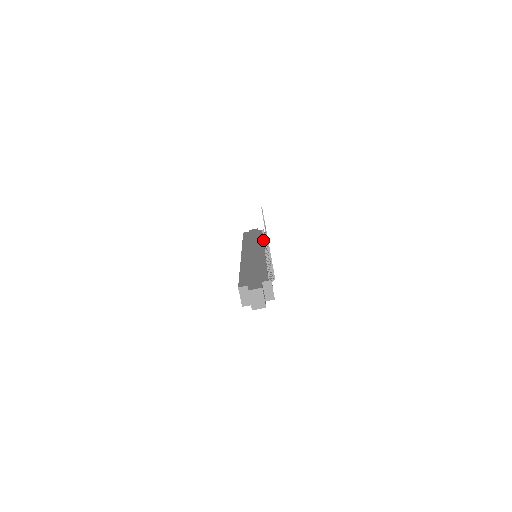
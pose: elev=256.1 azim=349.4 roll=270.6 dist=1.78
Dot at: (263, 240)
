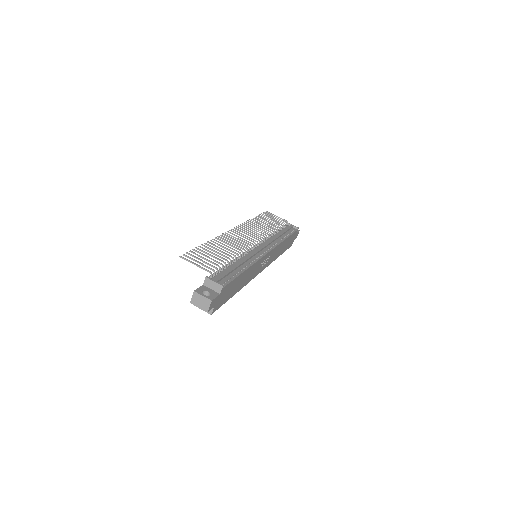
Dot at: occluded
